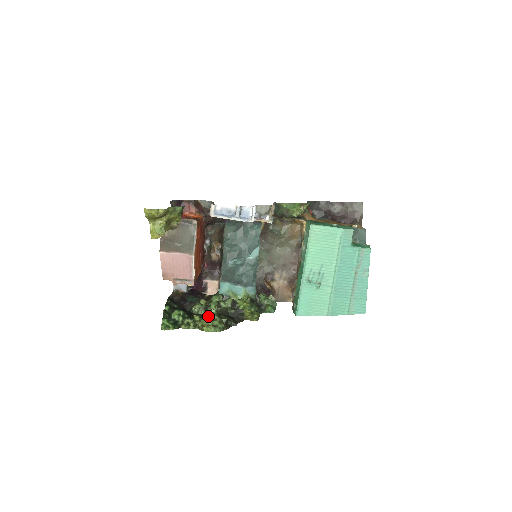
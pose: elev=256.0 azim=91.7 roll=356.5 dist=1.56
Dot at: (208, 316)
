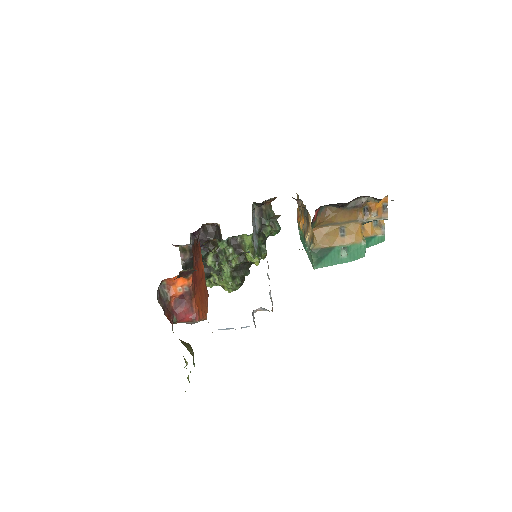
Dot at: (225, 281)
